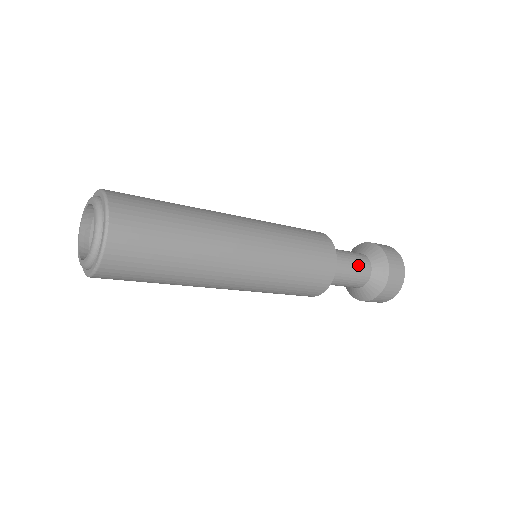
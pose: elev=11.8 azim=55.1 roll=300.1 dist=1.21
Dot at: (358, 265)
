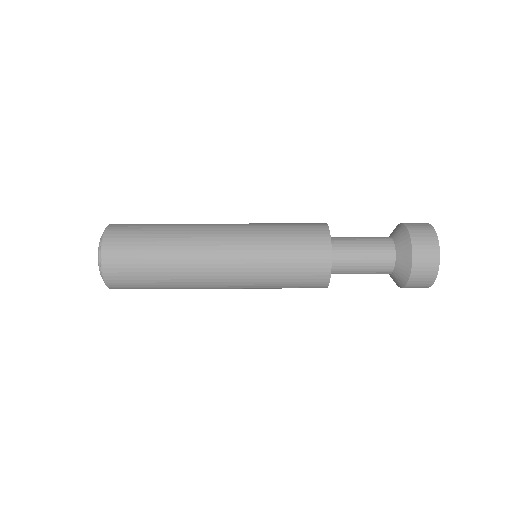
Dot at: (375, 259)
